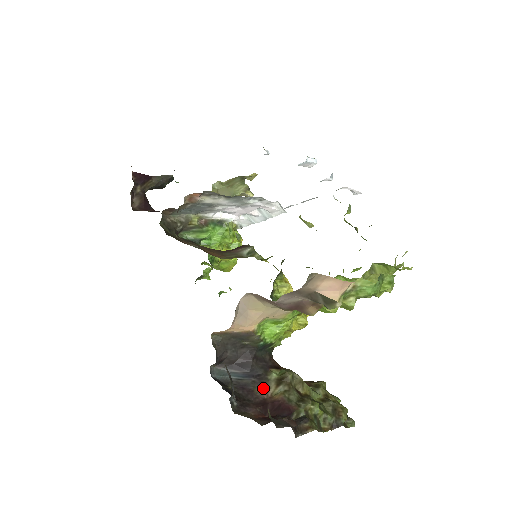
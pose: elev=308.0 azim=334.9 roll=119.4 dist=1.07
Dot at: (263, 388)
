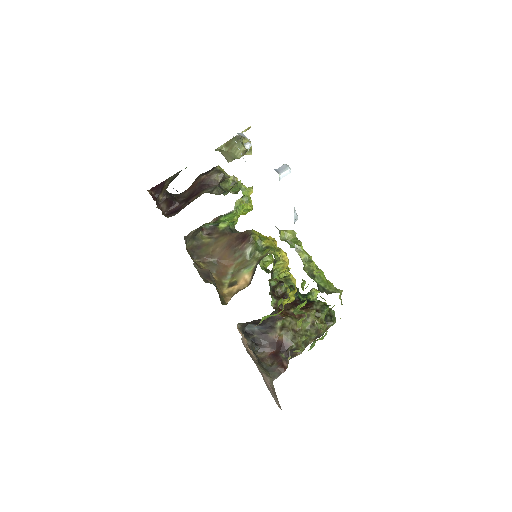
Dot at: (273, 333)
